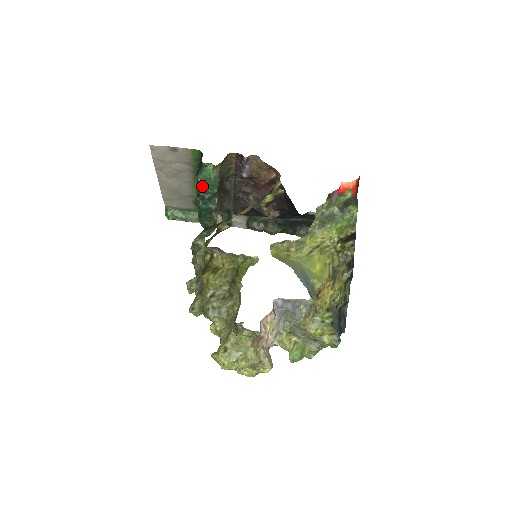
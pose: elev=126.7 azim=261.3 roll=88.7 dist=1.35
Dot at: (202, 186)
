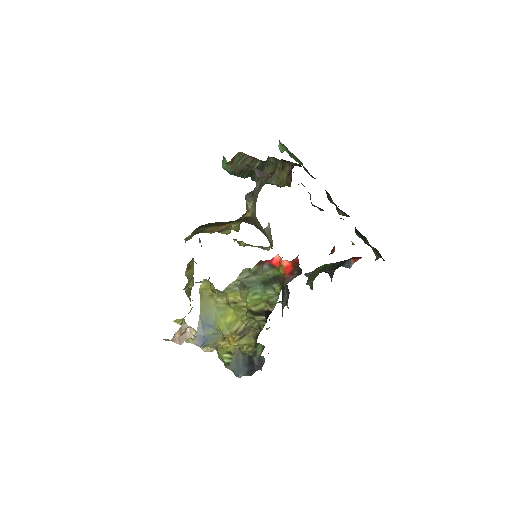
Dot at: occluded
